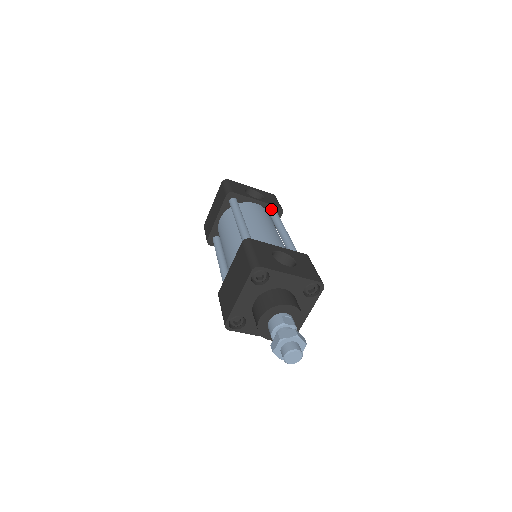
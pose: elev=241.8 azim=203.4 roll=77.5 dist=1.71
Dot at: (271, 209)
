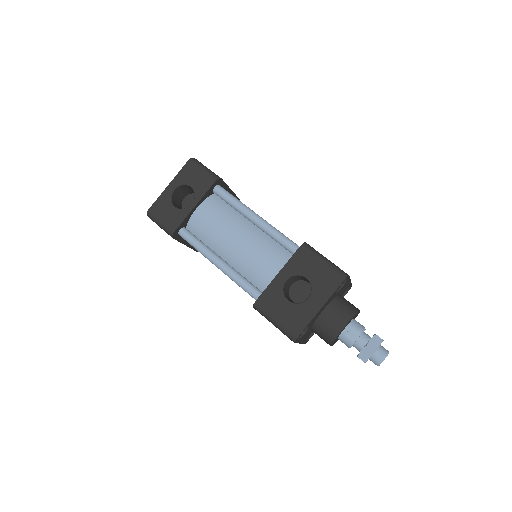
Dot at: (211, 191)
